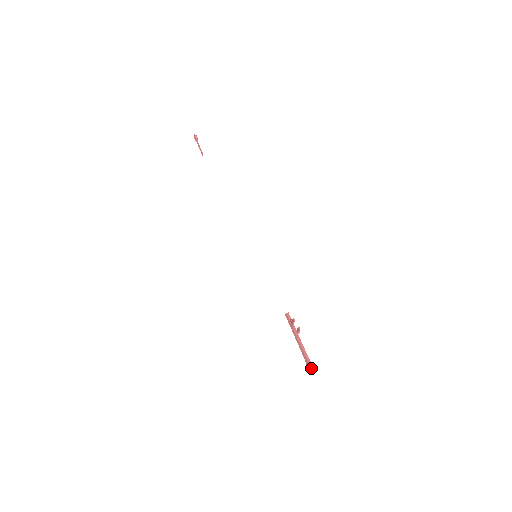
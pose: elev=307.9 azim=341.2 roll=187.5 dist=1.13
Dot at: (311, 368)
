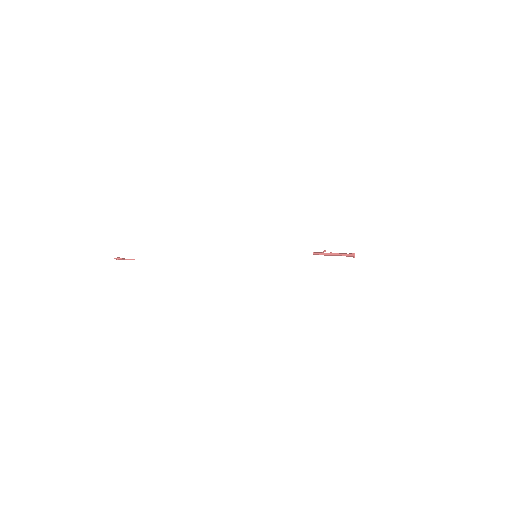
Dot at: (353, 256)
